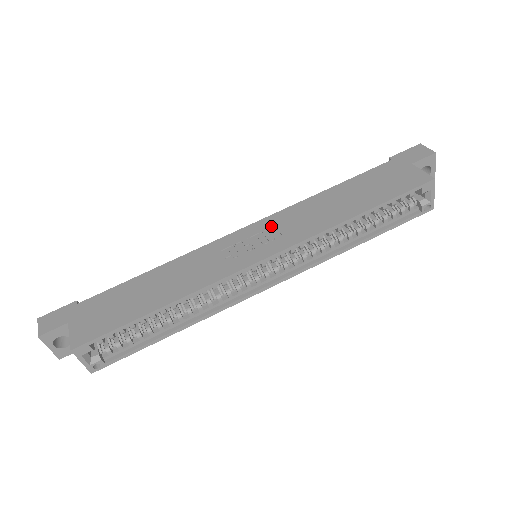
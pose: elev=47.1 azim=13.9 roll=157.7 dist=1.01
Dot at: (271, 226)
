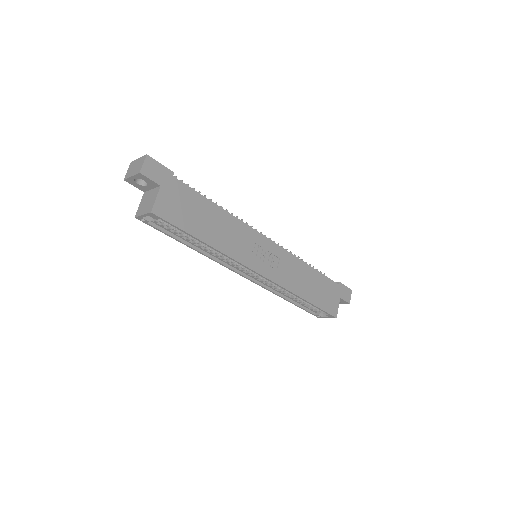
Dot at: (279, 257)
